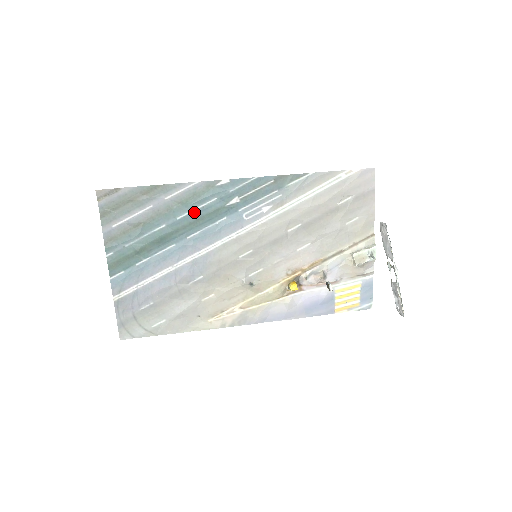
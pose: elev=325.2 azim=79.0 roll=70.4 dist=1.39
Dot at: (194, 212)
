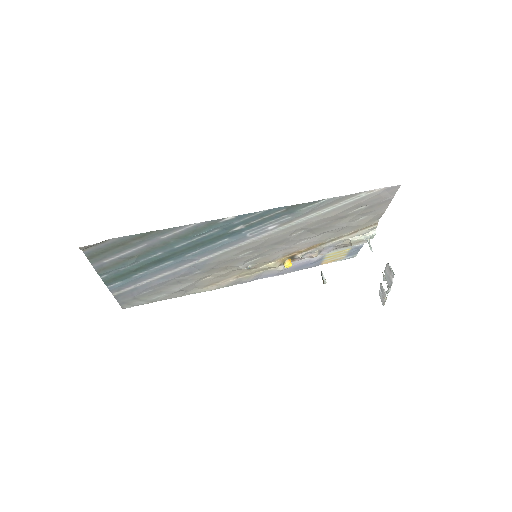
Dot at: (193, 241)
